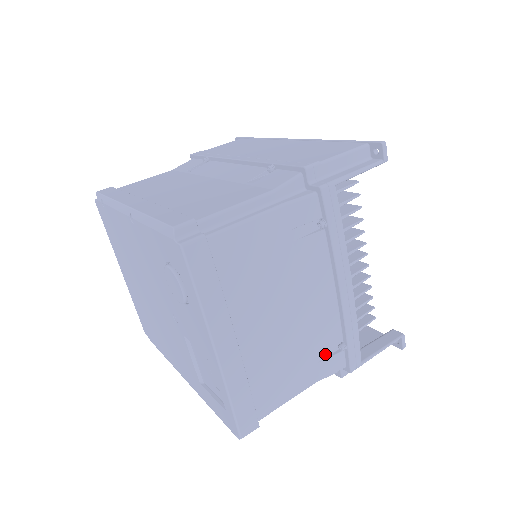
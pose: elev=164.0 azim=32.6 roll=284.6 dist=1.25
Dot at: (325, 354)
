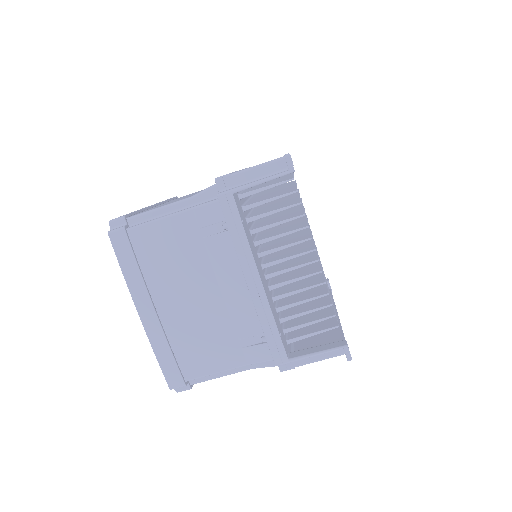
Dot at: (250, 342)
